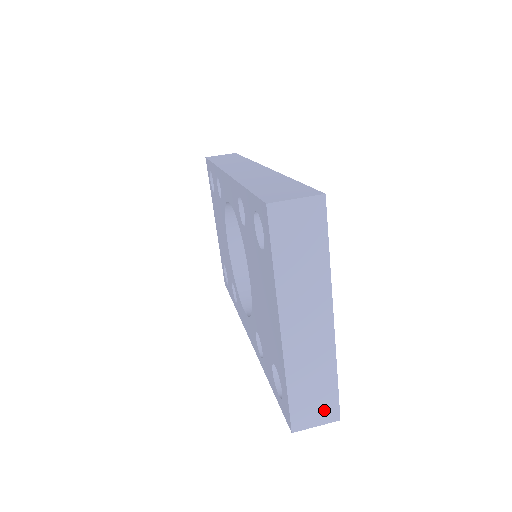
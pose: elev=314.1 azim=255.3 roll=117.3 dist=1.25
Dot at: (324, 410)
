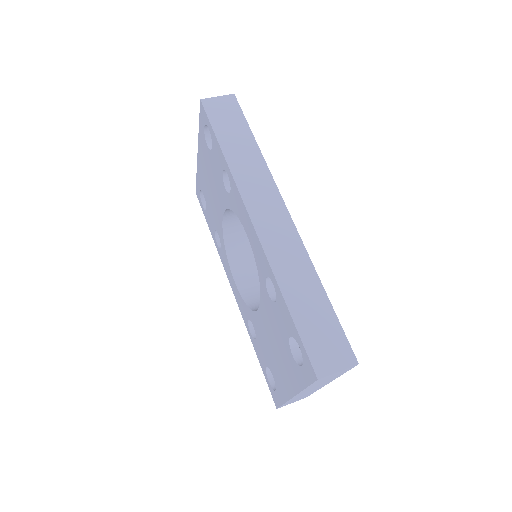
Dot at: occluded
